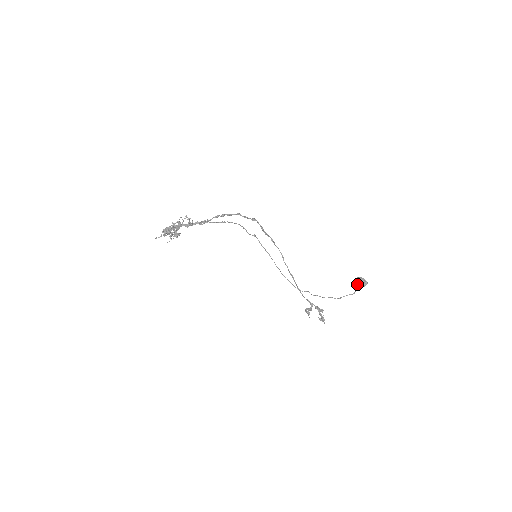
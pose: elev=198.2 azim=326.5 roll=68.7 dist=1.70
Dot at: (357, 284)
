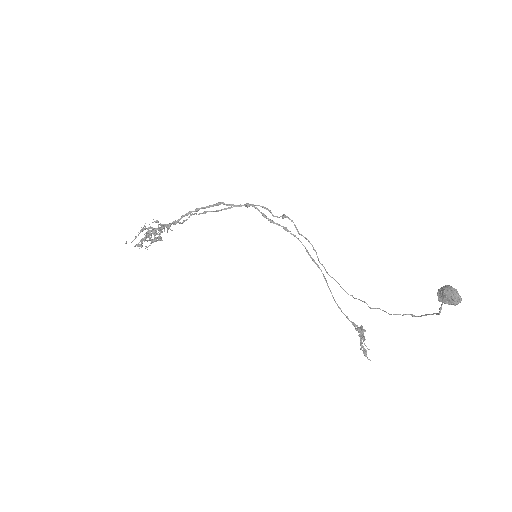
Dot at: (439, 299)
